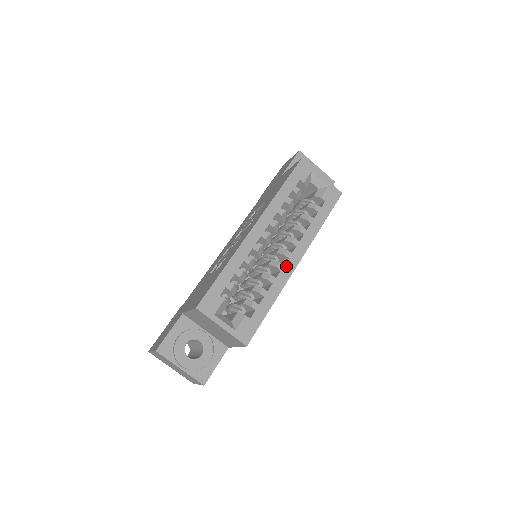
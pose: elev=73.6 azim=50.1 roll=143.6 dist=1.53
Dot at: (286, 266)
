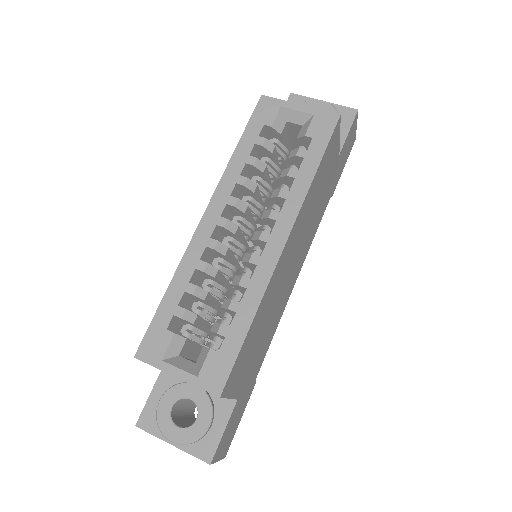
Dot at: (264, 255)
